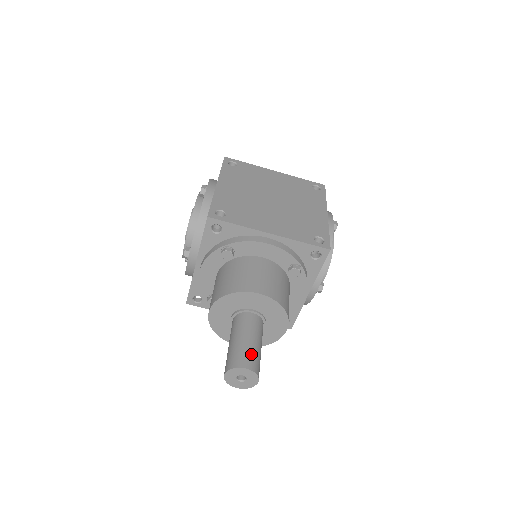
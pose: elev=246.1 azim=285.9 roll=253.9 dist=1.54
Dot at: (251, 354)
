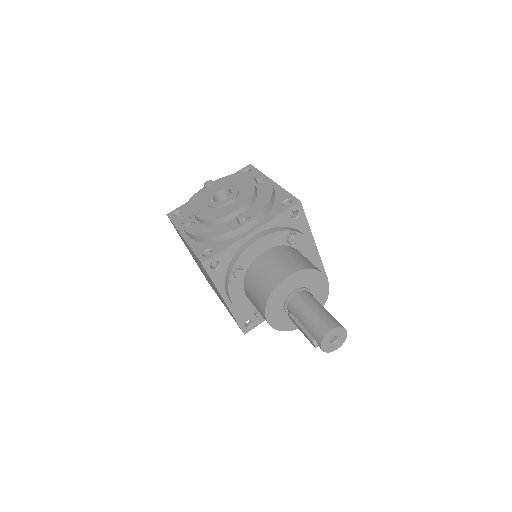
Dot at: occluded
